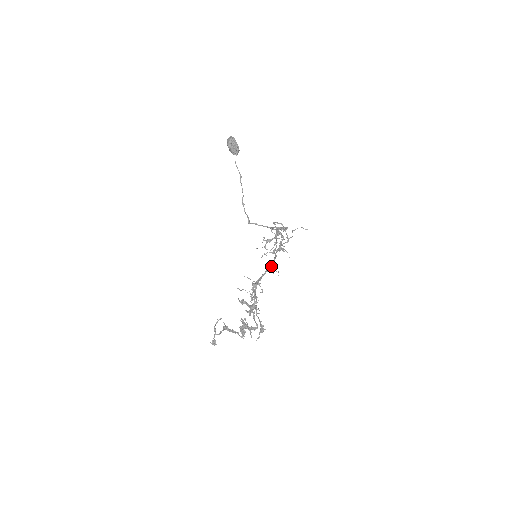
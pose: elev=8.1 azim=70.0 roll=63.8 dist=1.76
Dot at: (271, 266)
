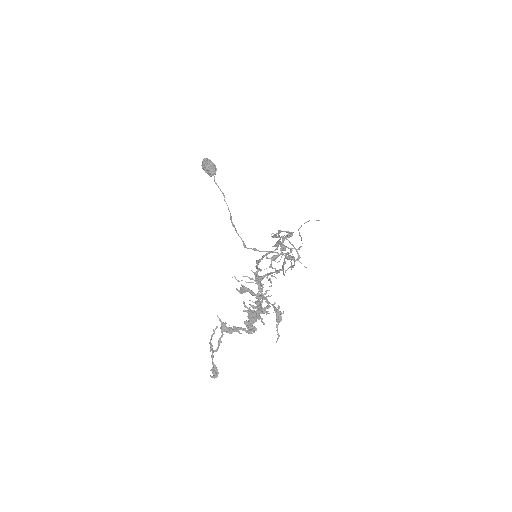
Dot at: (275, 249)
